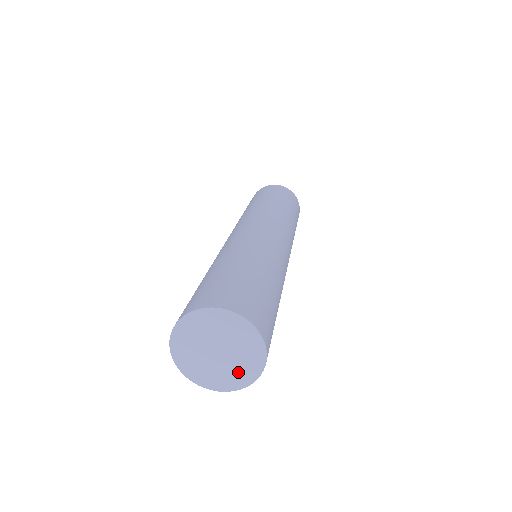
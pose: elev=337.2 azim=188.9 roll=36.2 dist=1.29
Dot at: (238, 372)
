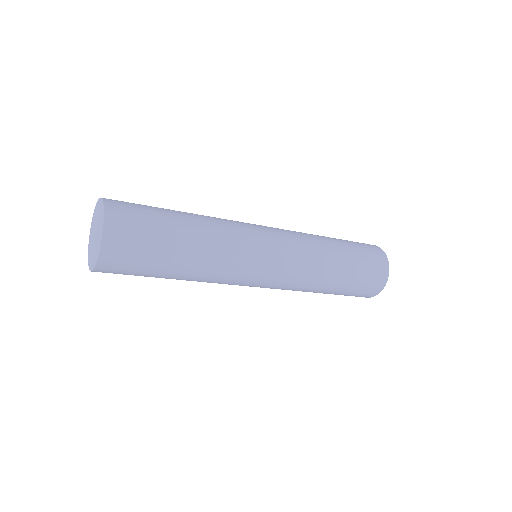
Dot at: (100, 225)
